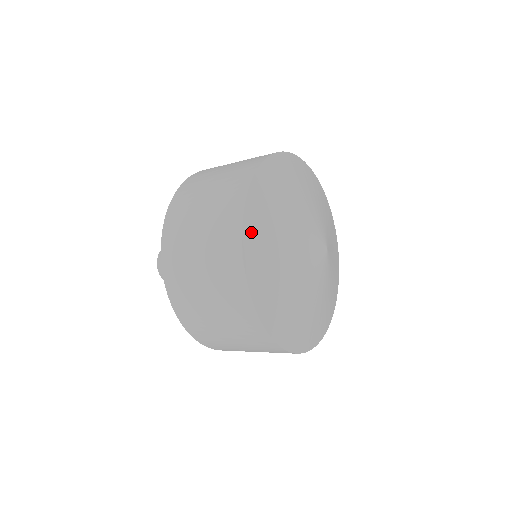
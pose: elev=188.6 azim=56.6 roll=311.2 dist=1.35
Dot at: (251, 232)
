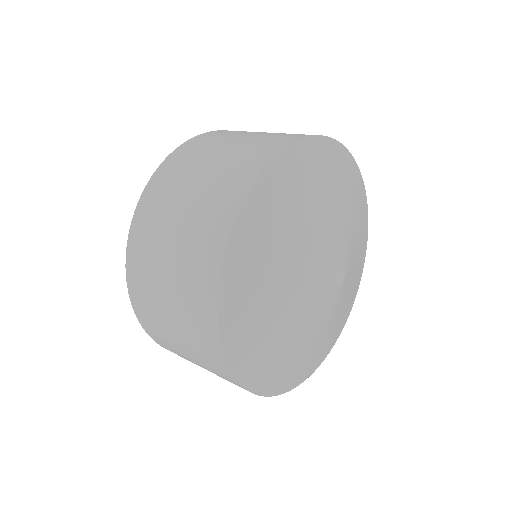
Dot at: (233, 332)
